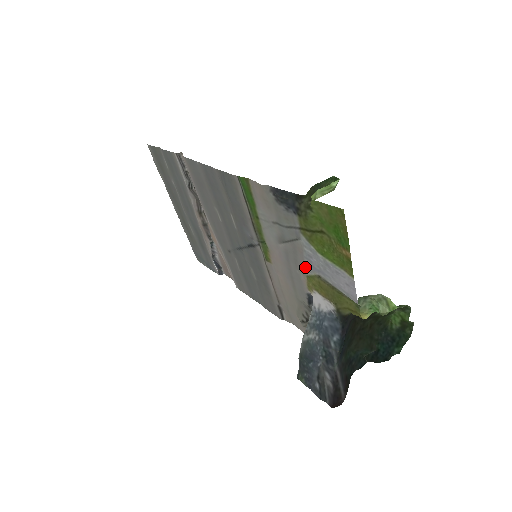
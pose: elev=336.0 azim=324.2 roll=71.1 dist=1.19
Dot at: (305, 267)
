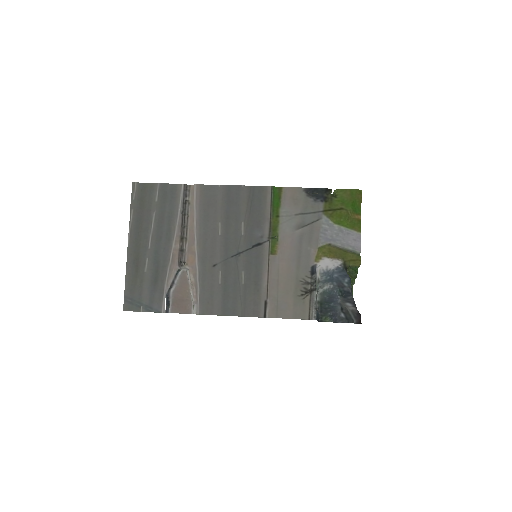
Dot at: (318, 241)
